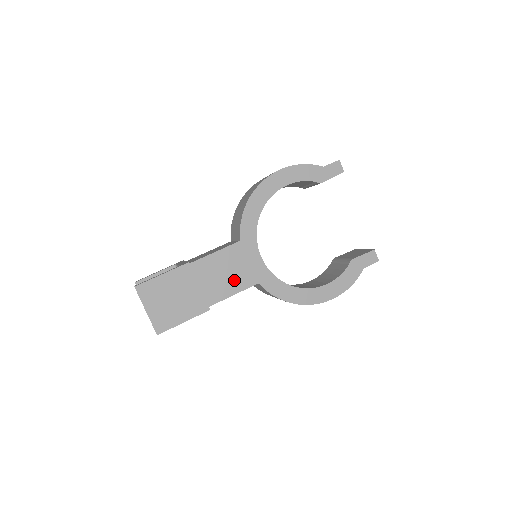
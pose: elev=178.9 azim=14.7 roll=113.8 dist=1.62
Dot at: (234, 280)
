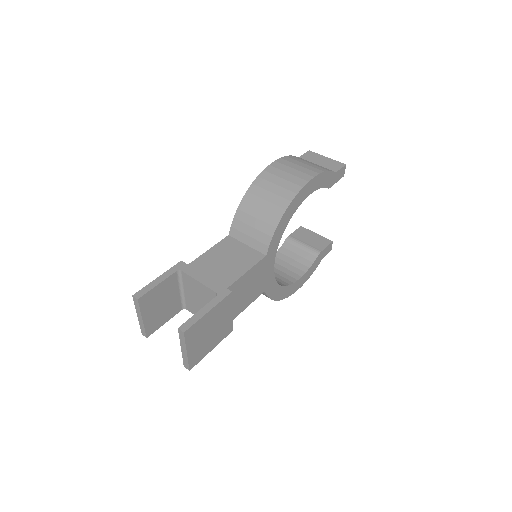
Dot at: (251, 294)
